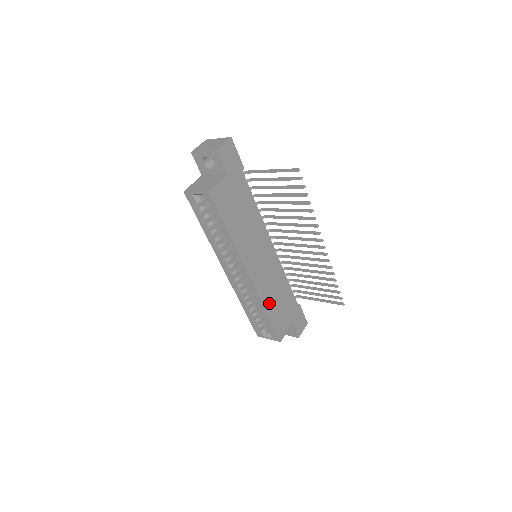
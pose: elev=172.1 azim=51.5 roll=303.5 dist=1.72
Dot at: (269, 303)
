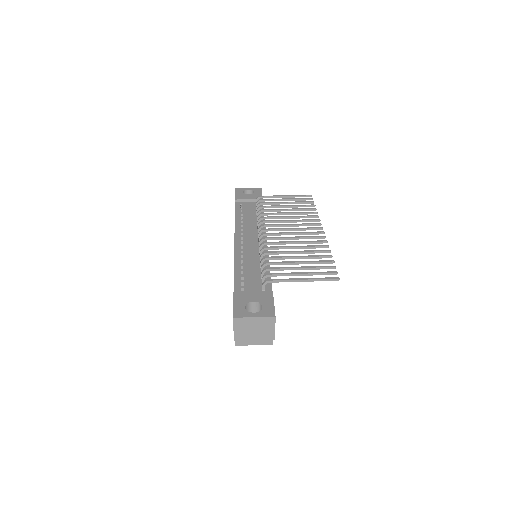
Dot at: occluded
